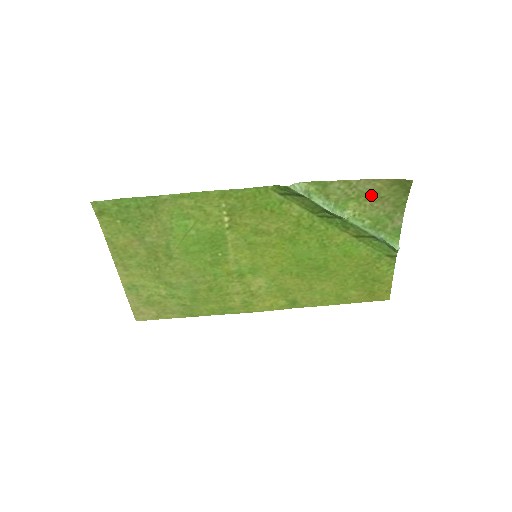
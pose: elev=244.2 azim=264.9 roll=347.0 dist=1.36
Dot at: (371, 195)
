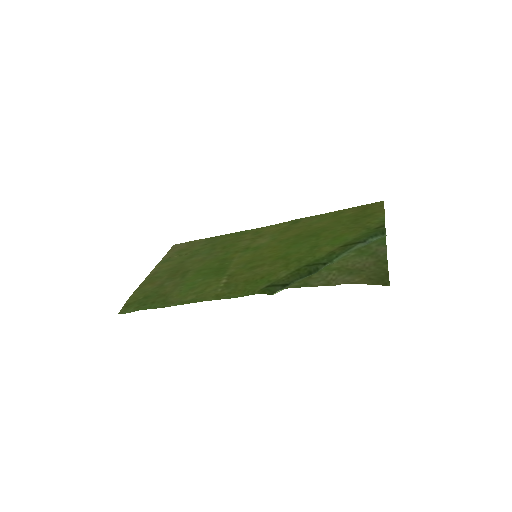
Dot at: (351, 272)
